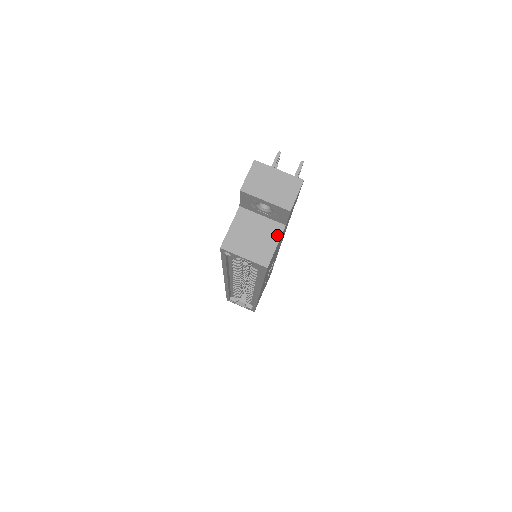
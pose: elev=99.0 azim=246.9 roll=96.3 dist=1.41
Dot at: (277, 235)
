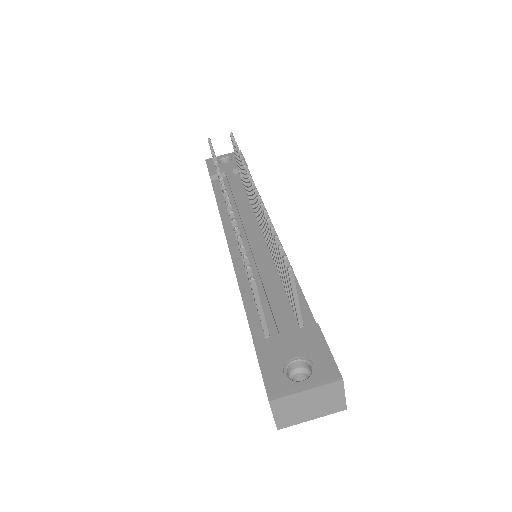
Dot at: occluded
